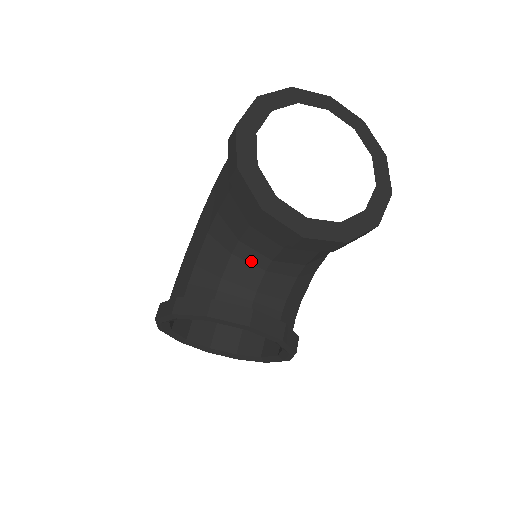
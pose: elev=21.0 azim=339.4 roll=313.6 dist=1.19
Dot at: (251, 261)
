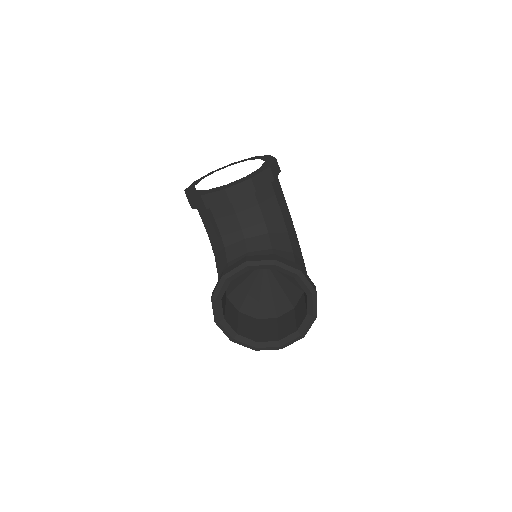
Dot at: (235, 241)
